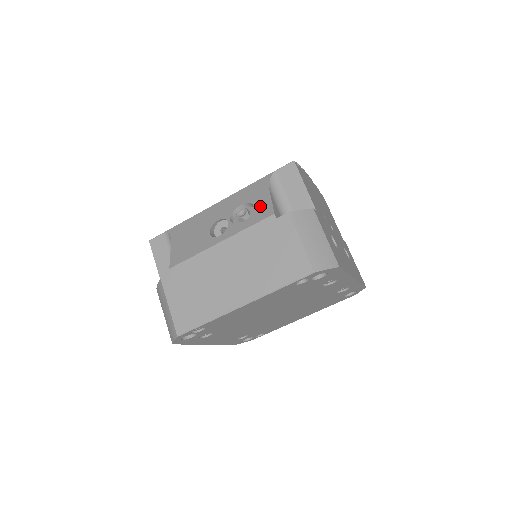
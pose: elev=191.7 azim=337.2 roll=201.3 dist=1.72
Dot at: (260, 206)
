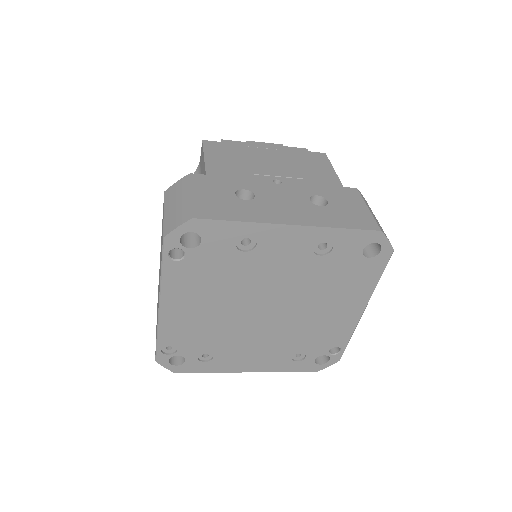
Dot at: occluded
